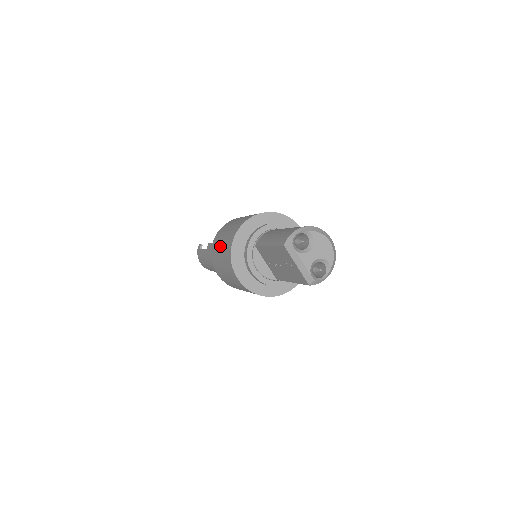
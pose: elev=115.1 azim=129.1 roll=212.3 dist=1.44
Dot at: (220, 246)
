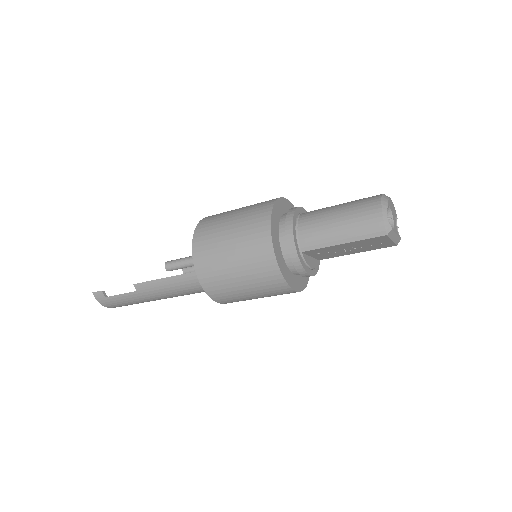
Dot at: (238, 280)
